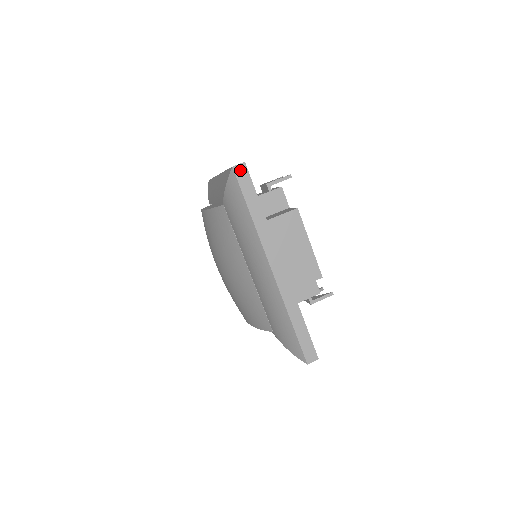
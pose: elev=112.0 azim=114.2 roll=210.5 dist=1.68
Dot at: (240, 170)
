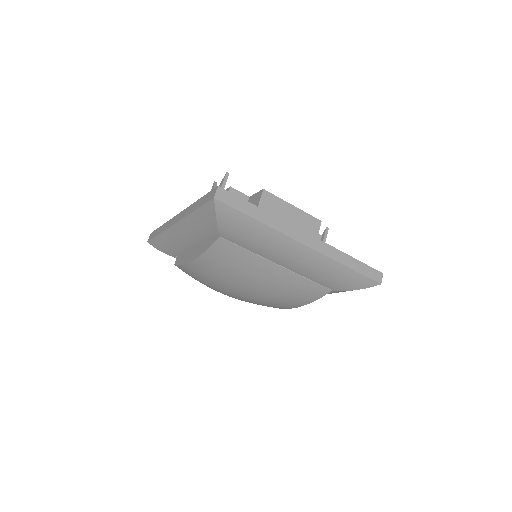
Dot at: (221, 195)
